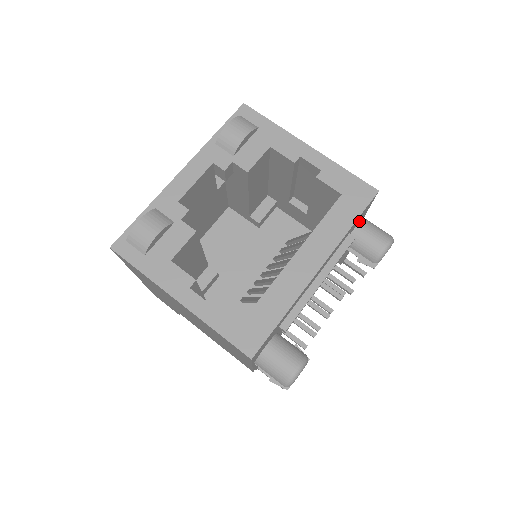
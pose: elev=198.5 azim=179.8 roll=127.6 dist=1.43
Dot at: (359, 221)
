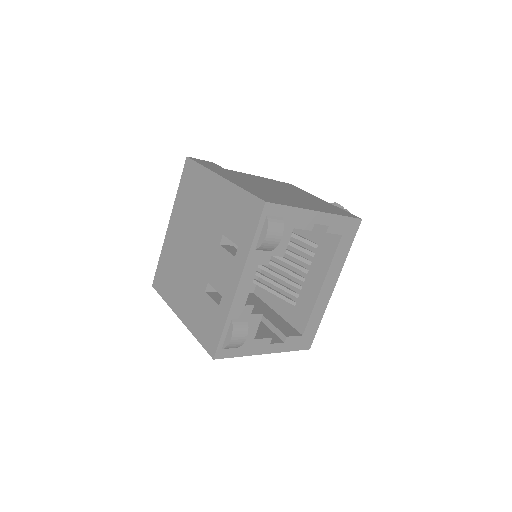
Dot at: occluded
